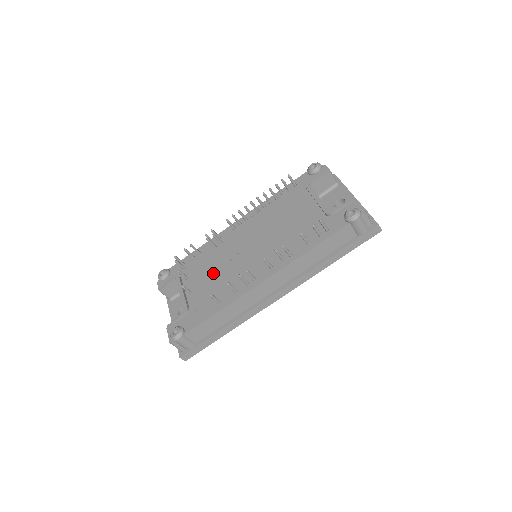
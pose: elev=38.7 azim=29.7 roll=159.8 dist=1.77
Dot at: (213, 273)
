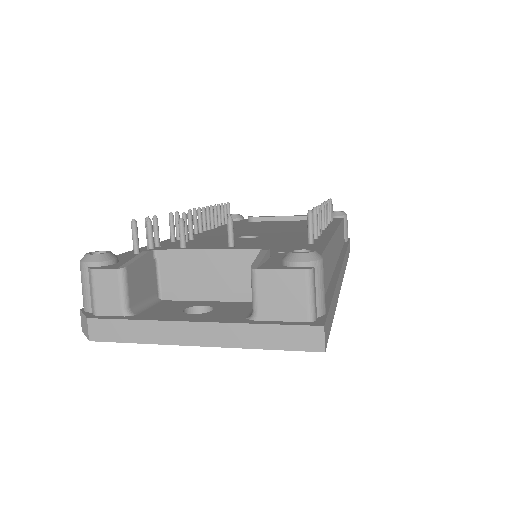
Dot at: (234, 243)
